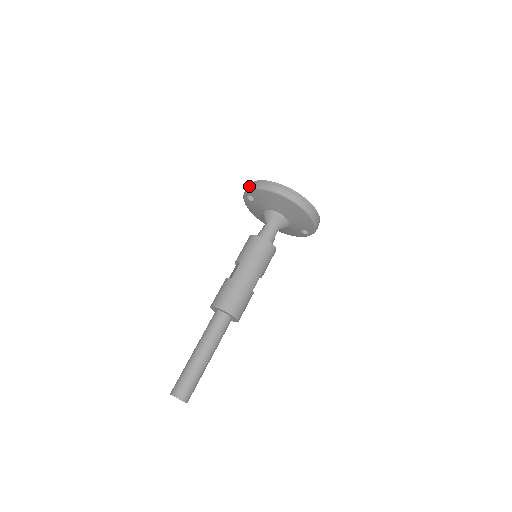
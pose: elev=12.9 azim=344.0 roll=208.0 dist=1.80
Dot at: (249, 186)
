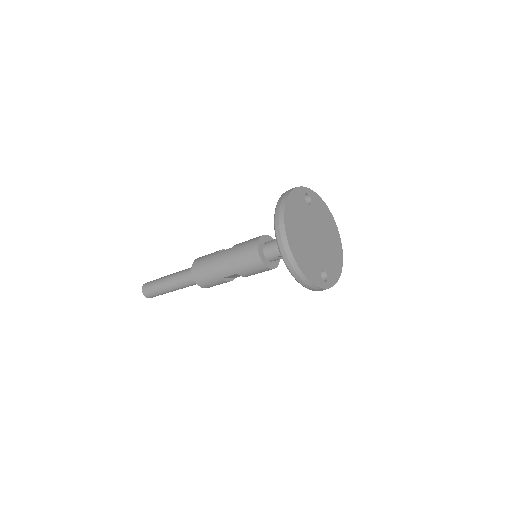
Dot at: occluded
